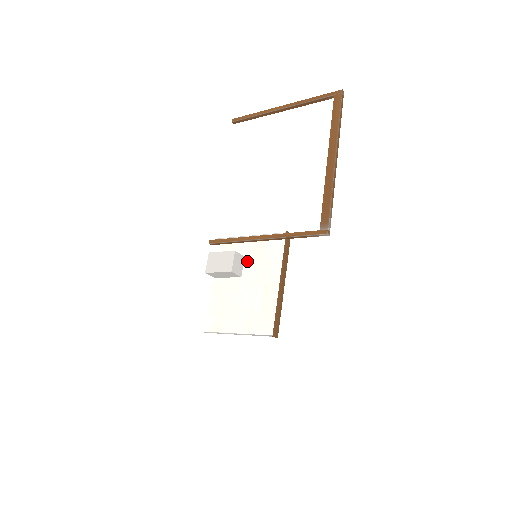
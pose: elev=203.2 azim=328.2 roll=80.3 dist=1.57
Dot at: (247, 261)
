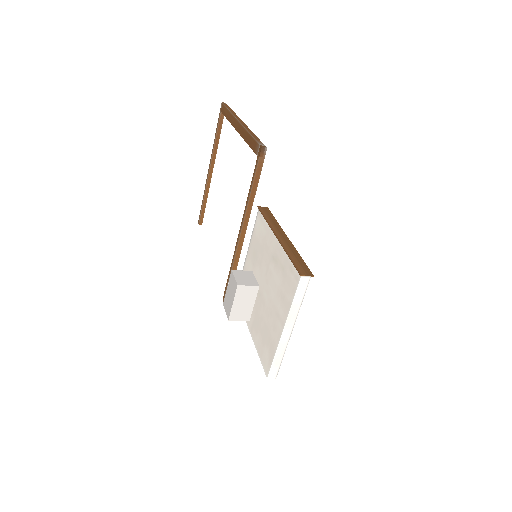
Dot at: (255, 270)
